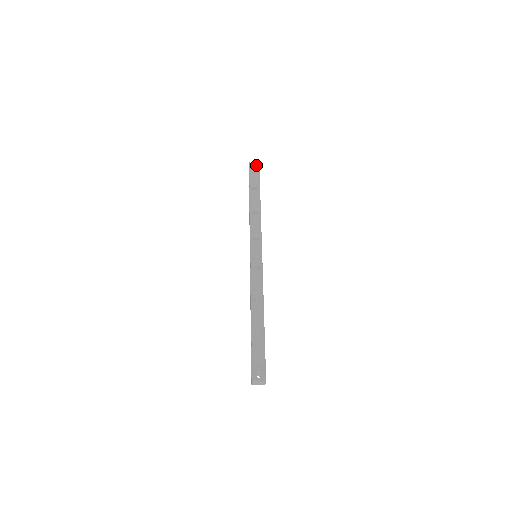
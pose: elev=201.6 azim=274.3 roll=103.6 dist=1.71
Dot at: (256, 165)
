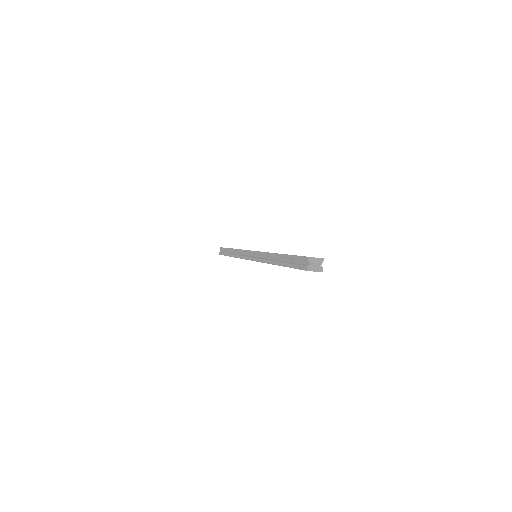
Dot at: occluded
